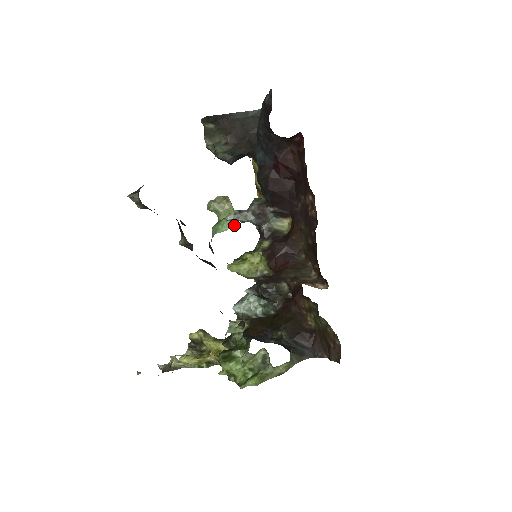
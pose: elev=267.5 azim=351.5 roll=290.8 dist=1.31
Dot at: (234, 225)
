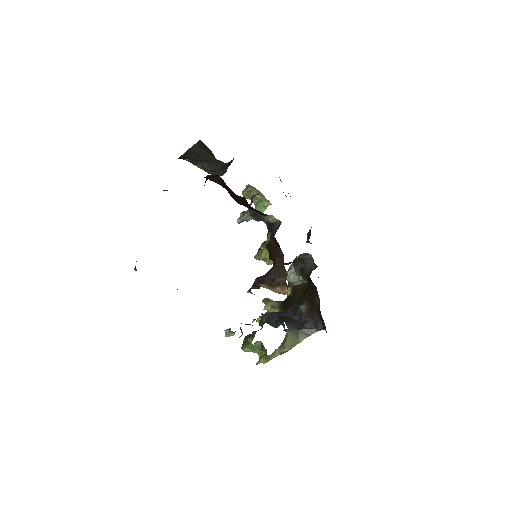
Dot at: (269, 203)
